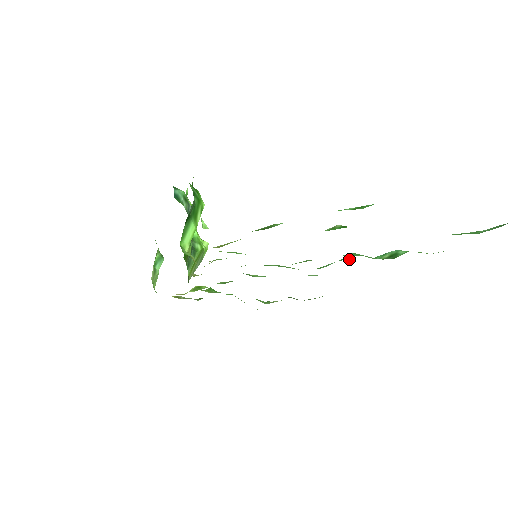
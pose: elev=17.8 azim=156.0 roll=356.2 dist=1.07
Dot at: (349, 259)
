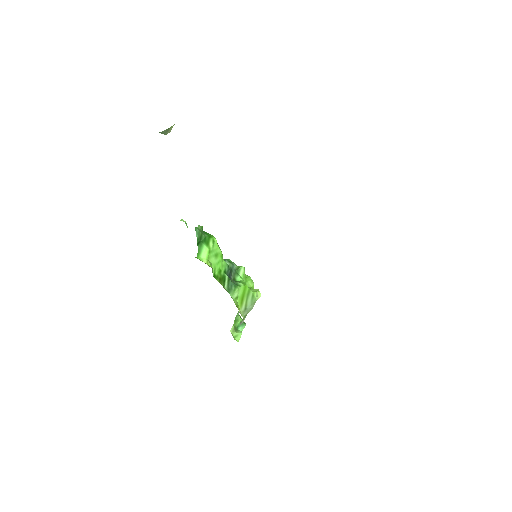
Dot at: occluded
